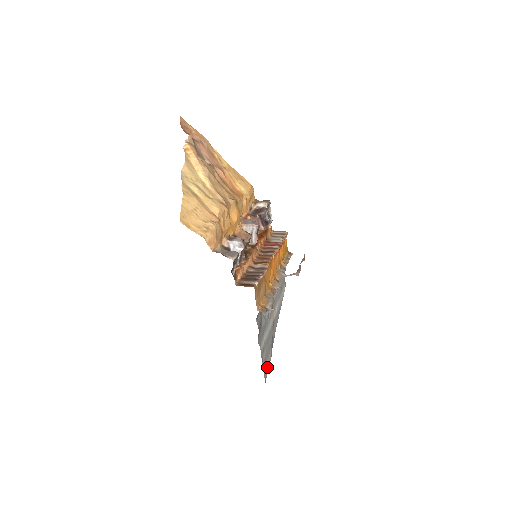
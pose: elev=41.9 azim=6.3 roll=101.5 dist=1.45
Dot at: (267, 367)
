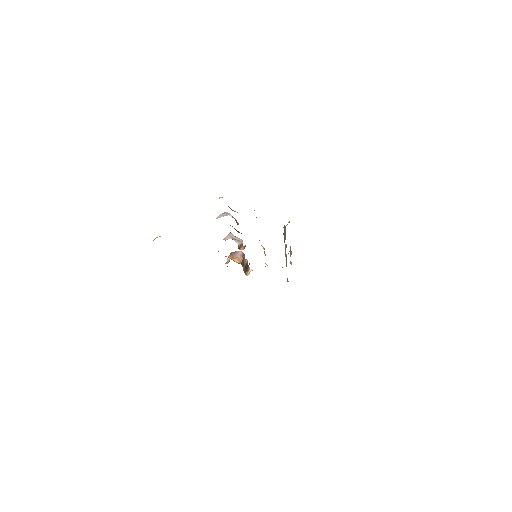
Dot at: occluded
